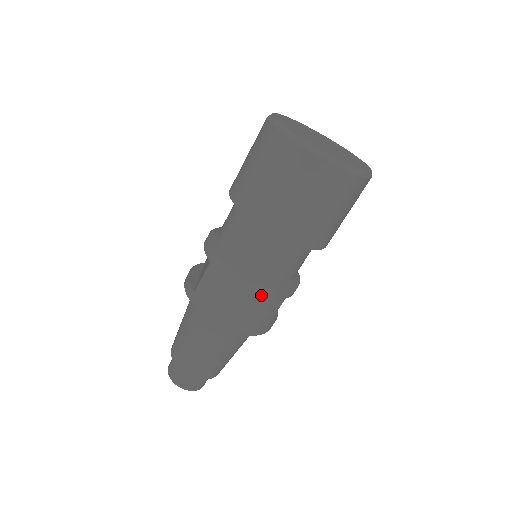
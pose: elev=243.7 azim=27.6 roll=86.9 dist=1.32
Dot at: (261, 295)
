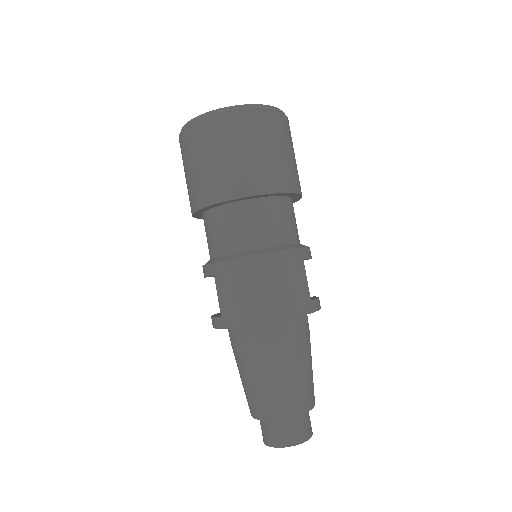
Dot at: (275, 263)
